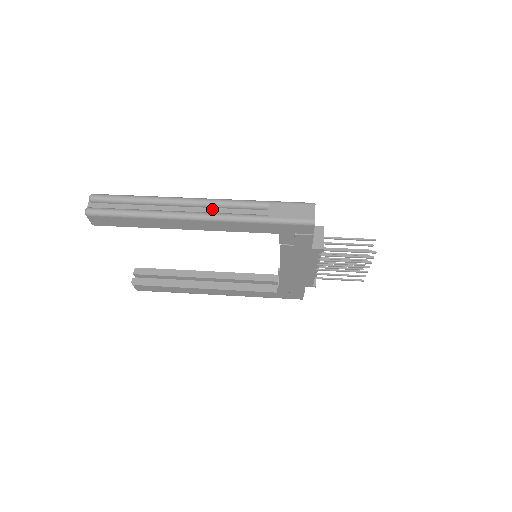
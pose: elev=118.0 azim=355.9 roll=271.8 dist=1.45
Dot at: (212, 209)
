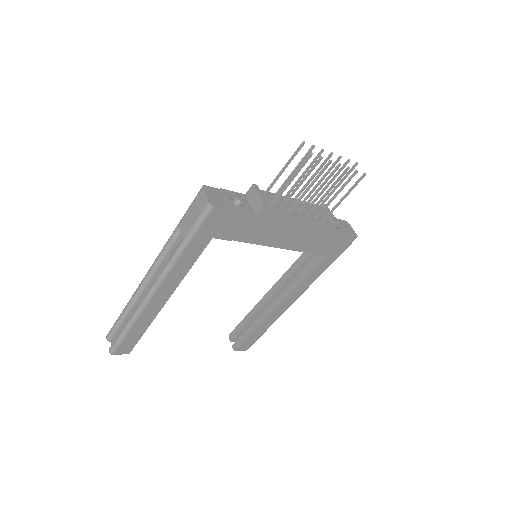
Dot at: (159, 272)
